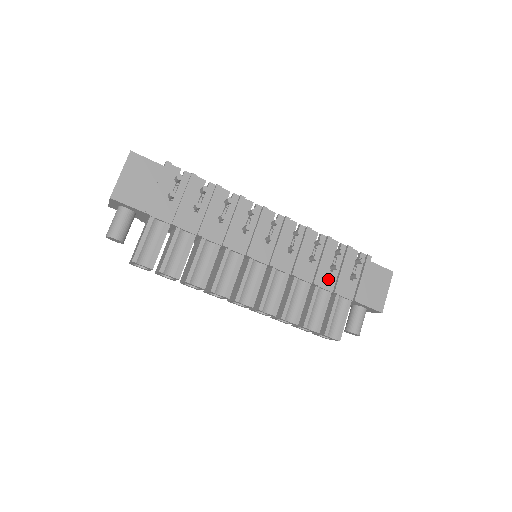
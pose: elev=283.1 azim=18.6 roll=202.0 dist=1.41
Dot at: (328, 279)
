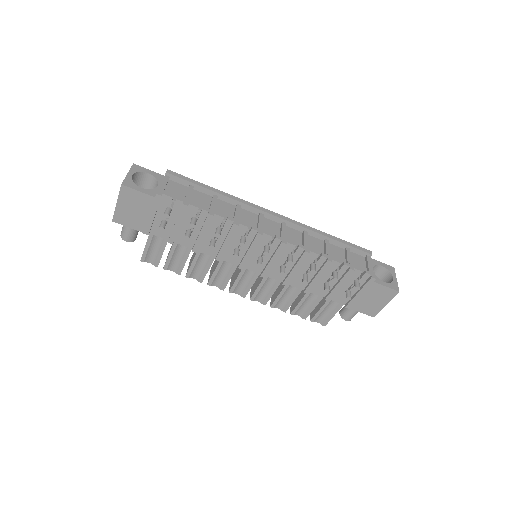
Dot at: (322, 288)
